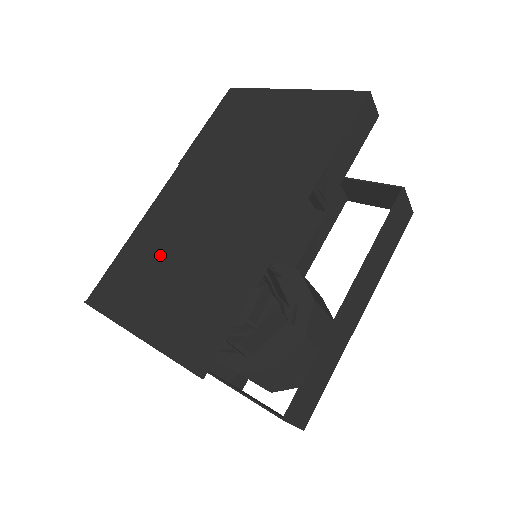
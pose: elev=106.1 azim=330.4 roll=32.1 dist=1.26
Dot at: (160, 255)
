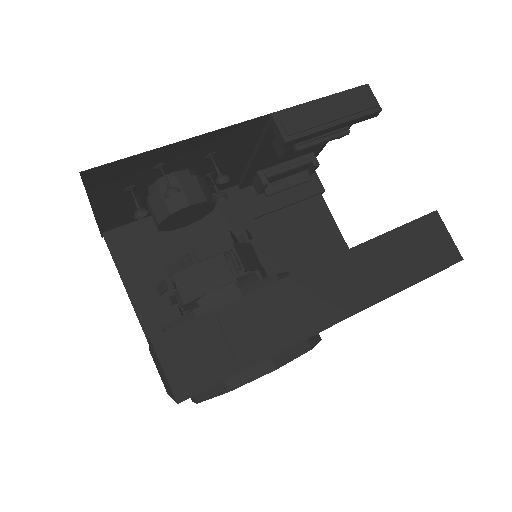
Dot at: occluded
